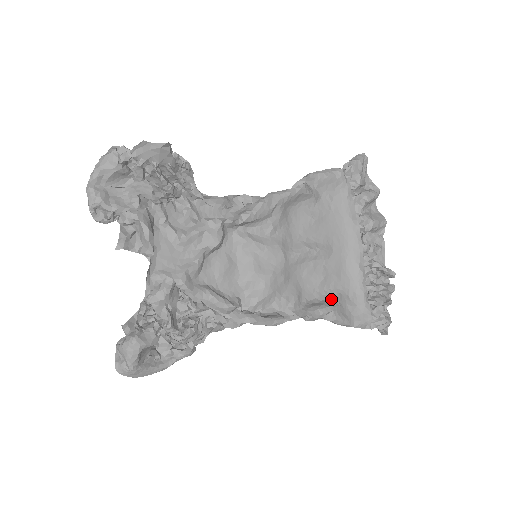
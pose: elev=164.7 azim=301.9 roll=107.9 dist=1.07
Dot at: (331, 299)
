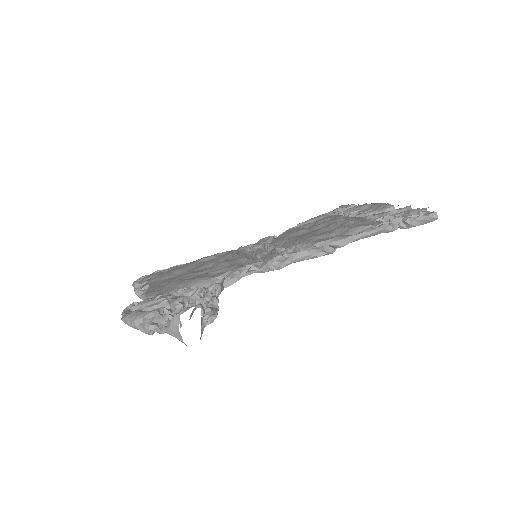
Dot at: occluded
